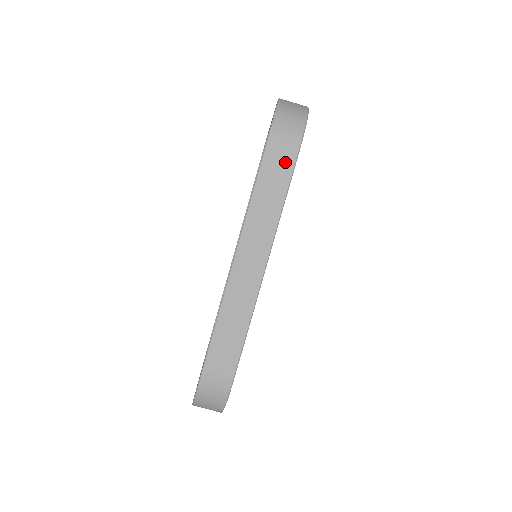
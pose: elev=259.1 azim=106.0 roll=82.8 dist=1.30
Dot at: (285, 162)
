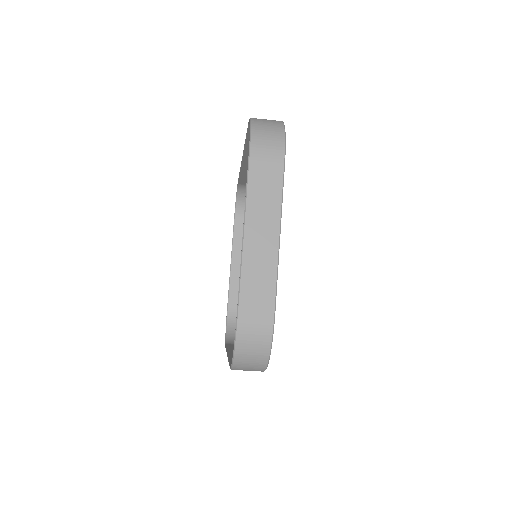
Dot at: occluded
